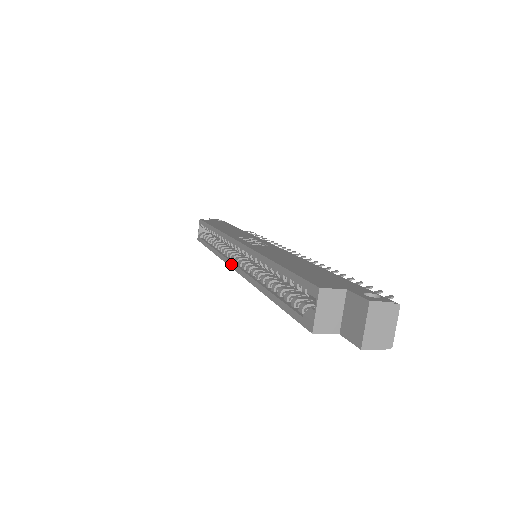
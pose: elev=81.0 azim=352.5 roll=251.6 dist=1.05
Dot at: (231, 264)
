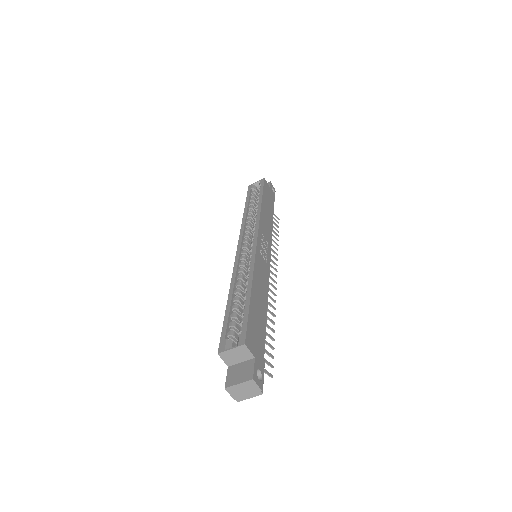
Dot at: (240, 243)
